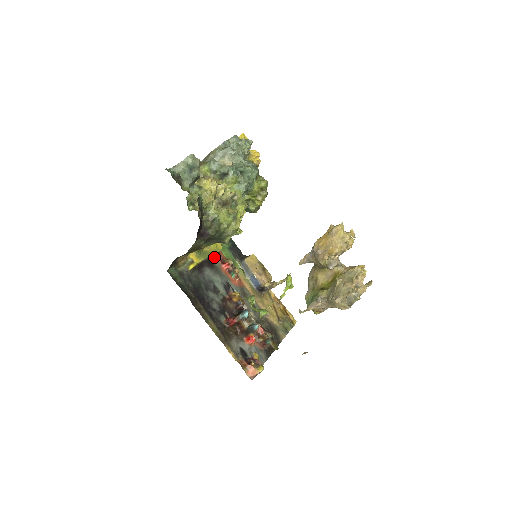
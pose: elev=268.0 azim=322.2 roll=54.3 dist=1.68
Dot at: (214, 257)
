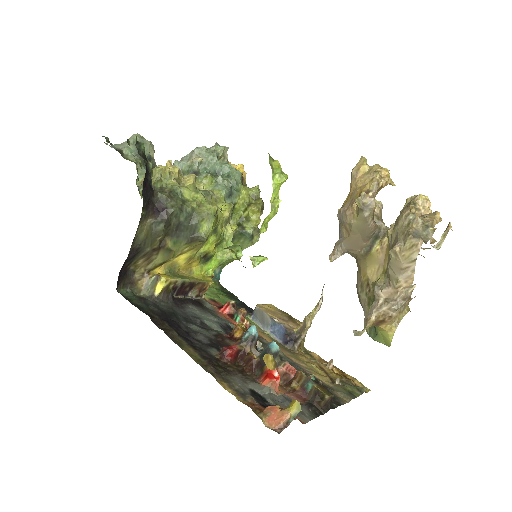
Dot at: (205, 301)
